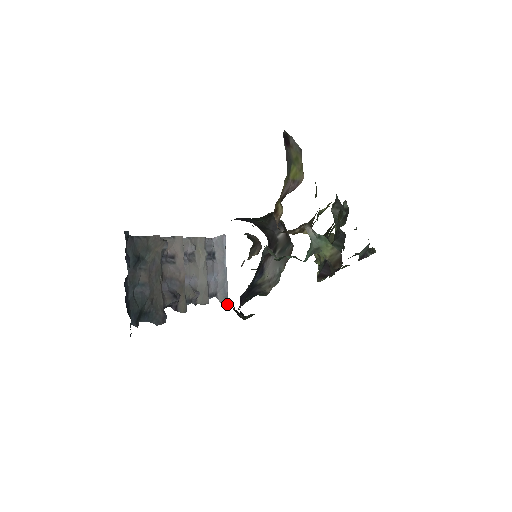
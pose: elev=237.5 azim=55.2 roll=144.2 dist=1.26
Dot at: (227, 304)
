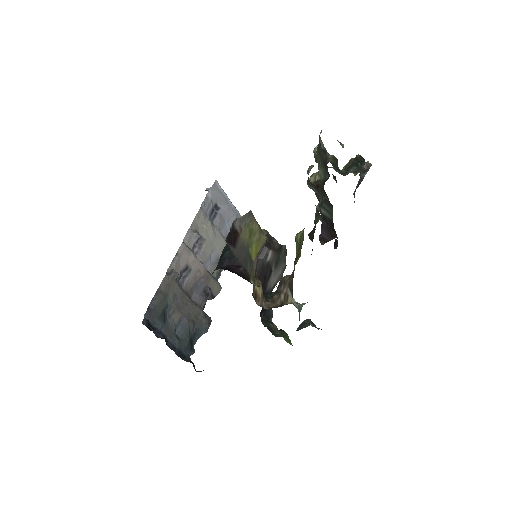
Dot at: occluded
